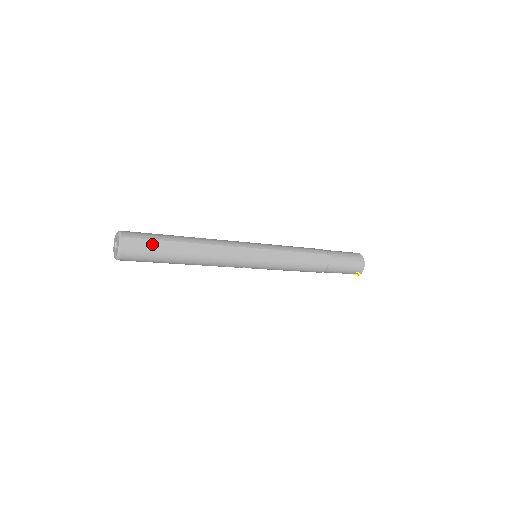
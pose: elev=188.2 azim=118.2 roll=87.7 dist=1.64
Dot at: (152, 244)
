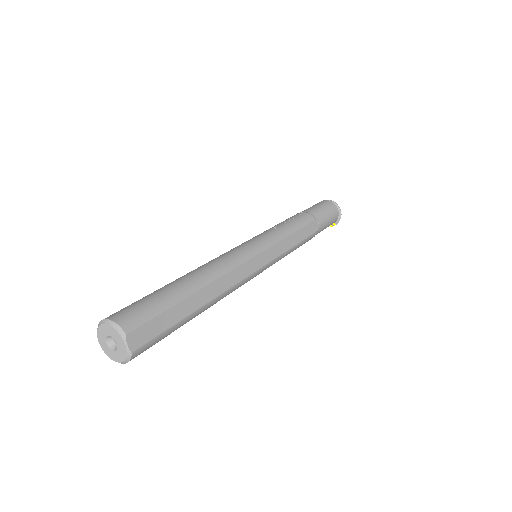
Dot at: (165, 319)
